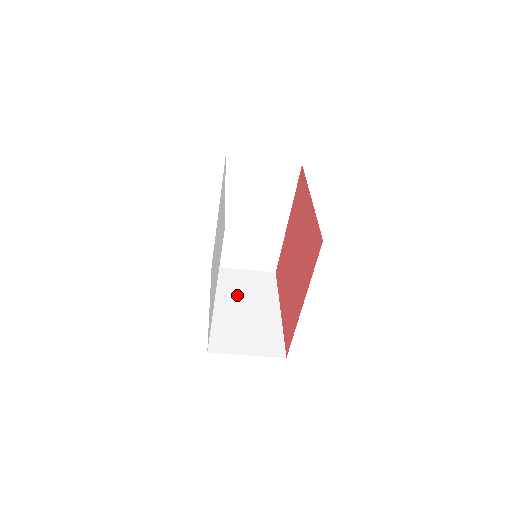
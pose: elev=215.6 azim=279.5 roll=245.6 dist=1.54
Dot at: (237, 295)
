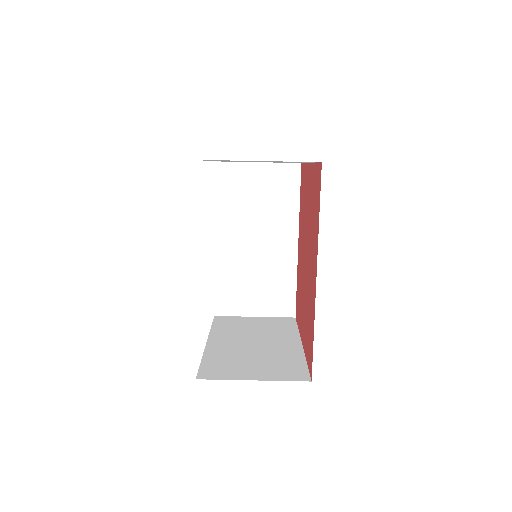
Dot at: (244, 334)
